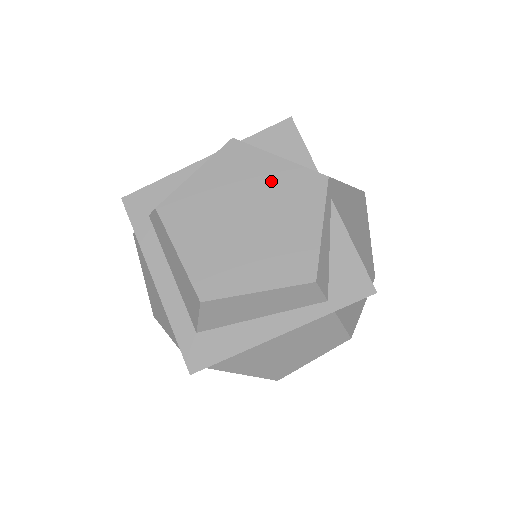
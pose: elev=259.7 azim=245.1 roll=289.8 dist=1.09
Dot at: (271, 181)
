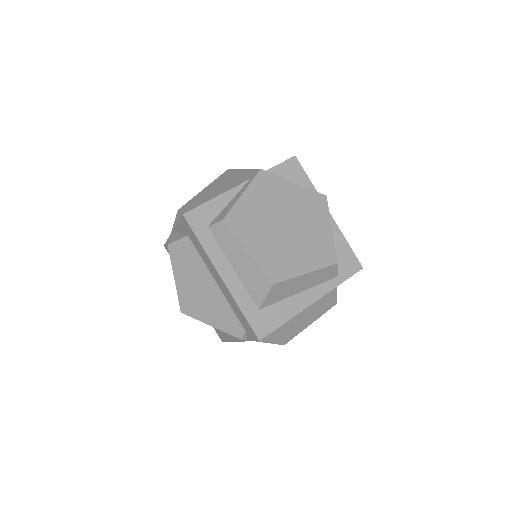
Dot at: (294, 199)
